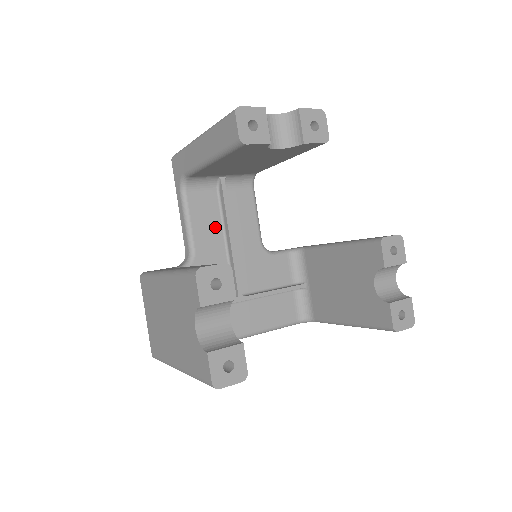
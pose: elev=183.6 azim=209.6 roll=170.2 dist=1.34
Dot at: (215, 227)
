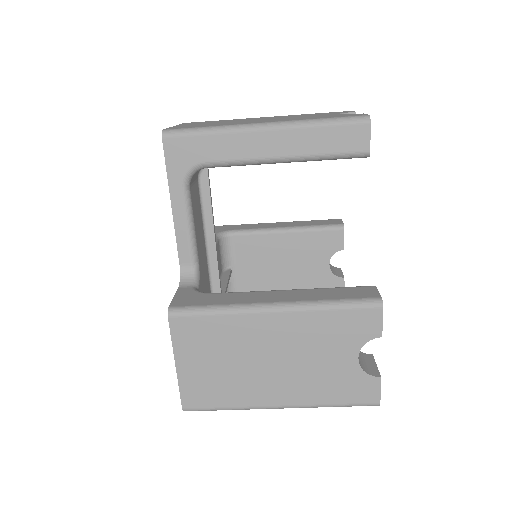
Dot at: (201, 226)
